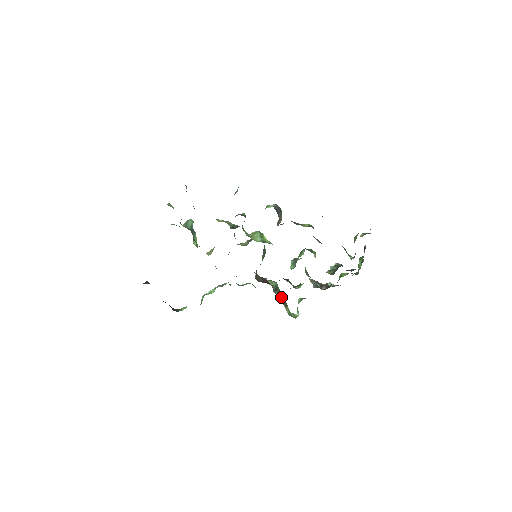
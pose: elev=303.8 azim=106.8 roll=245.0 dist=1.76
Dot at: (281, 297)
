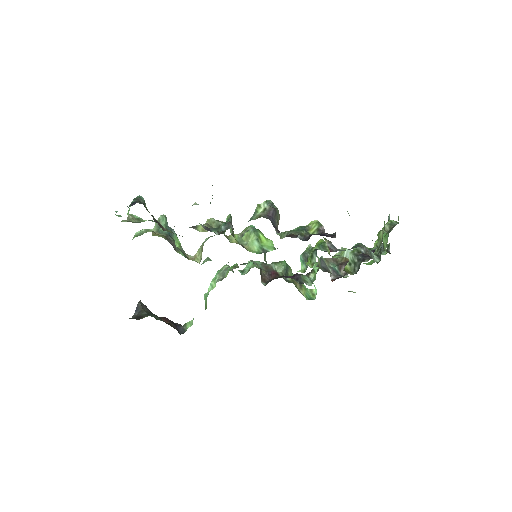
Dot at: occluded
